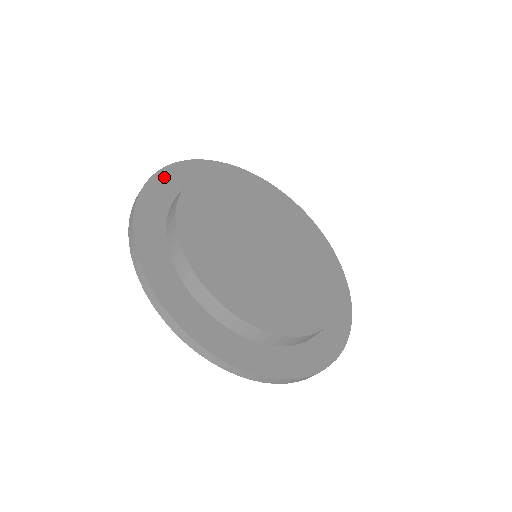
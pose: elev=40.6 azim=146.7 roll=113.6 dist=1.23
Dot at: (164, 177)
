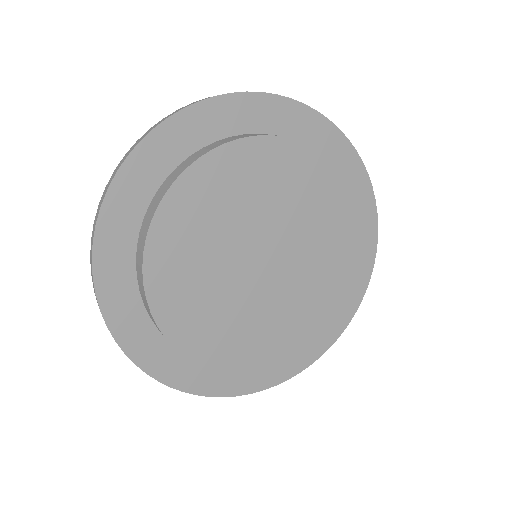
Dot at: (125, 334)
